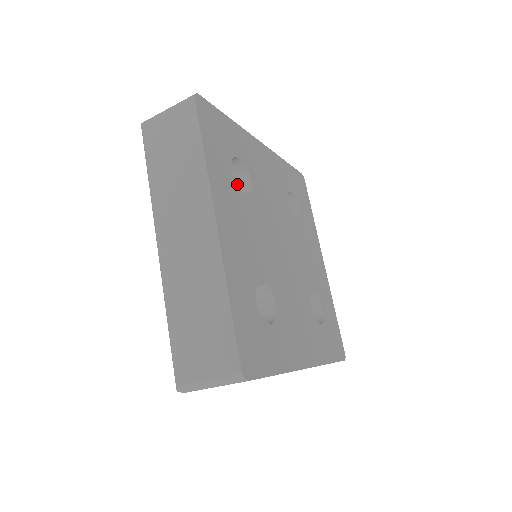
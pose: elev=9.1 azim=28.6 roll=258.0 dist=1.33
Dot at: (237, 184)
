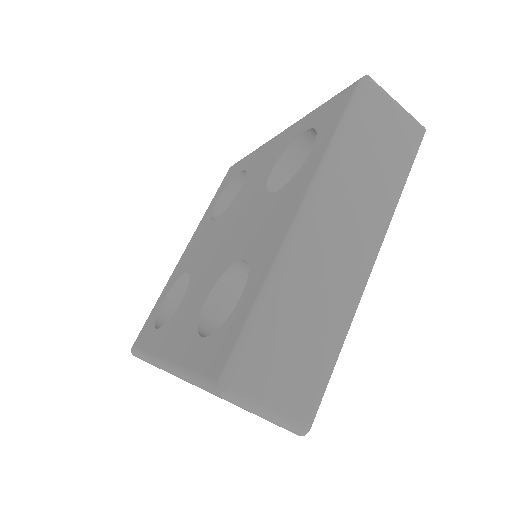
Dot at: occluded
